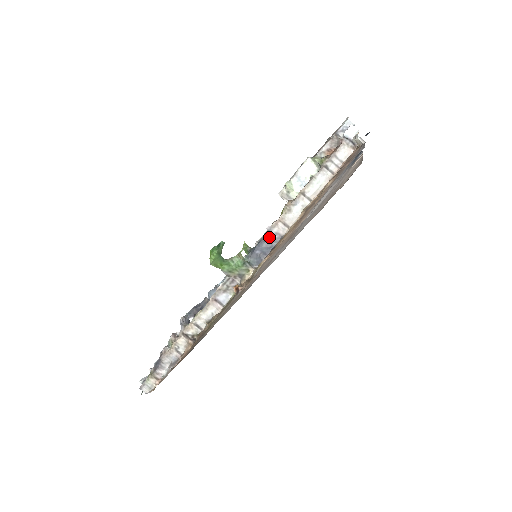
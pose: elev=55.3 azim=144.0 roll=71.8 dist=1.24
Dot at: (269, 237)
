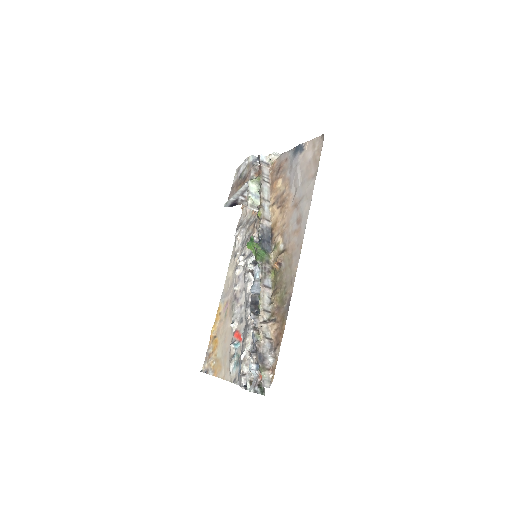
Dot at: (264, 231)
